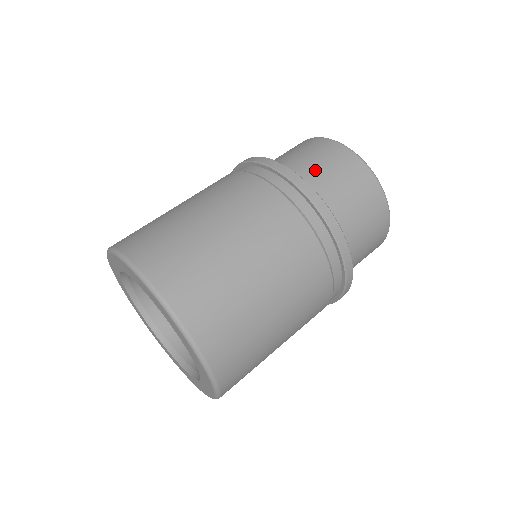
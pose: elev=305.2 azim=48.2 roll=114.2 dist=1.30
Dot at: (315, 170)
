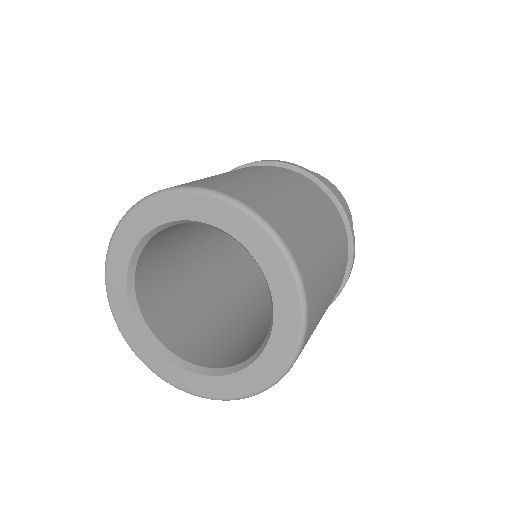
Dot at: occluded
